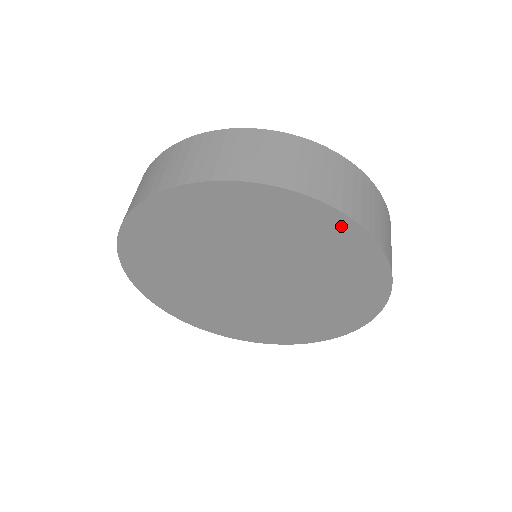
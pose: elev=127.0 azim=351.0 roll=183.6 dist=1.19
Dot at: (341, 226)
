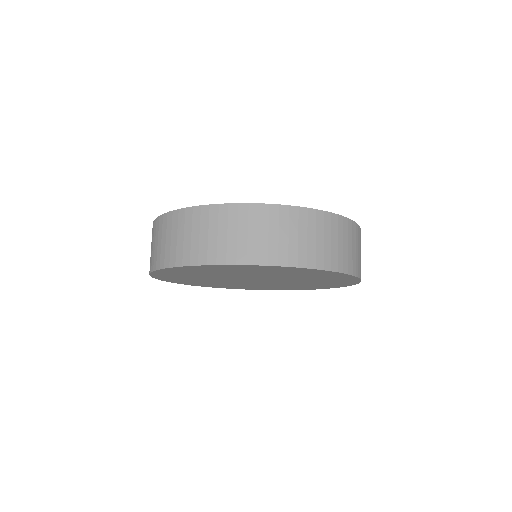
Dot at: (346, 277)
